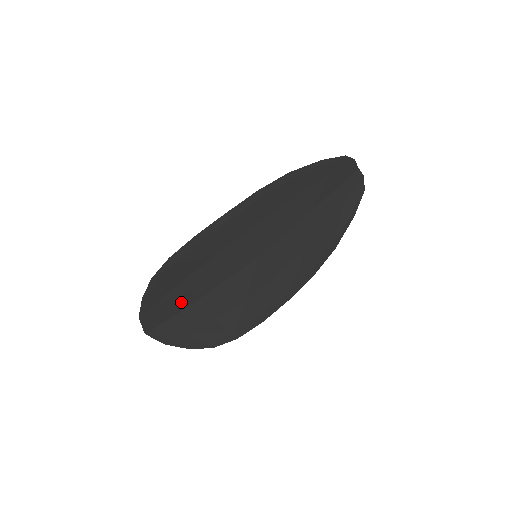
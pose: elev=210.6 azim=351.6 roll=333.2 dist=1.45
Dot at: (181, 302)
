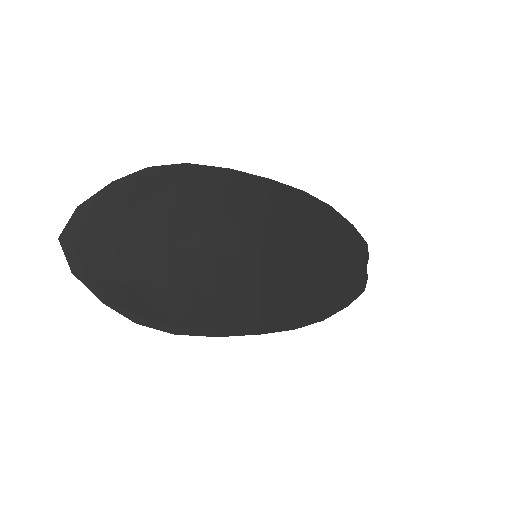
Dot at: (146, 232)
